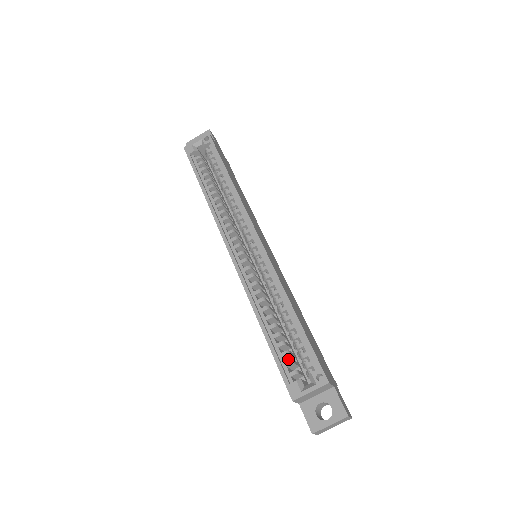
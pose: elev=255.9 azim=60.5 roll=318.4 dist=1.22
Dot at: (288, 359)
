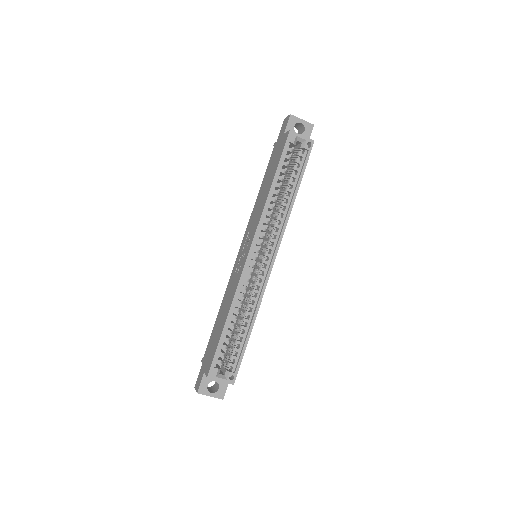
Dot at: occluded
